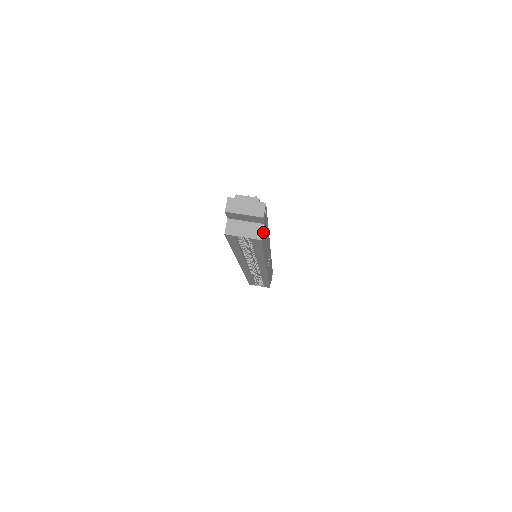
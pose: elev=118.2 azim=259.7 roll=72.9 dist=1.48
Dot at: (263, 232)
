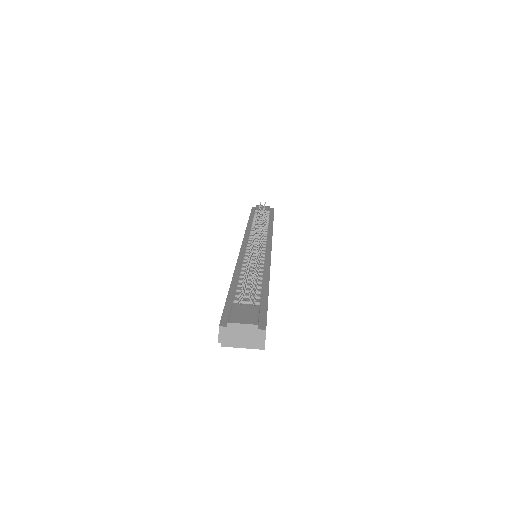
Dot at: occluded
